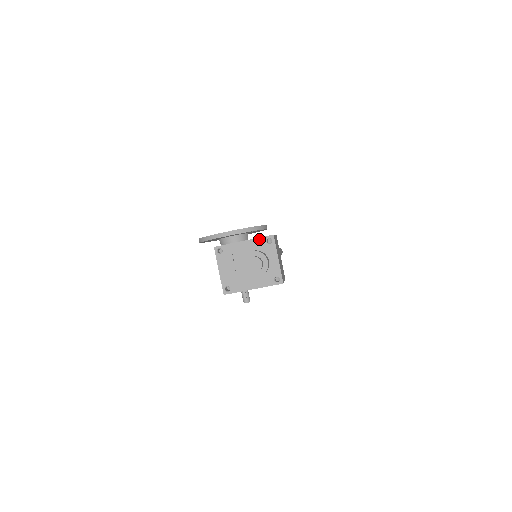
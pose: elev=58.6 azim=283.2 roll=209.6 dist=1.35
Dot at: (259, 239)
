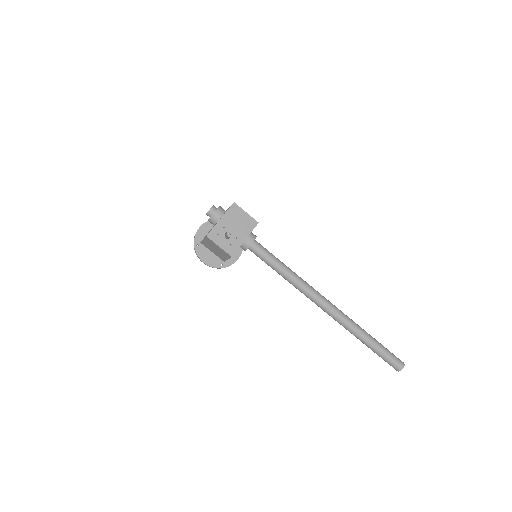
Dot at: occluded
